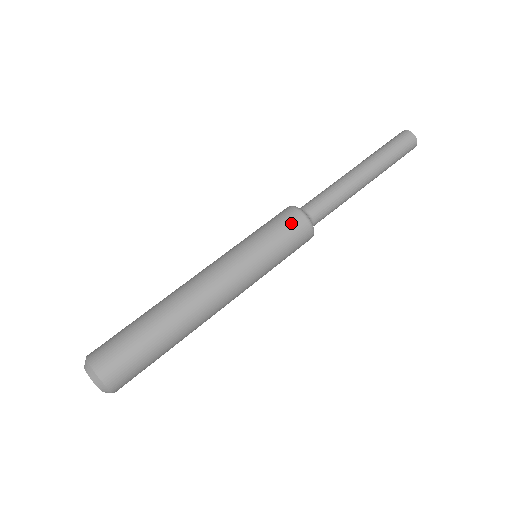
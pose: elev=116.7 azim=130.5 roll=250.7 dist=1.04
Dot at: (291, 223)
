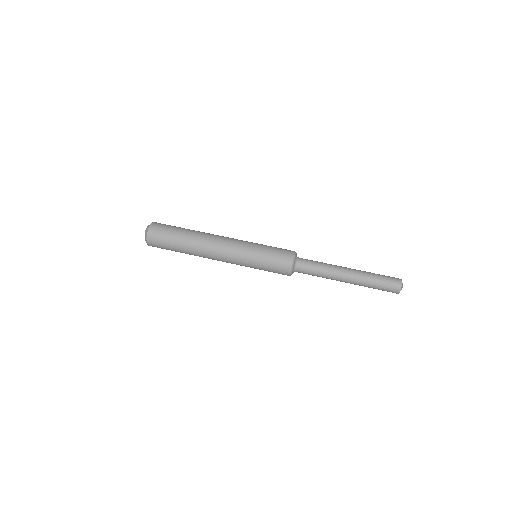
Dot at: (281, 264)
